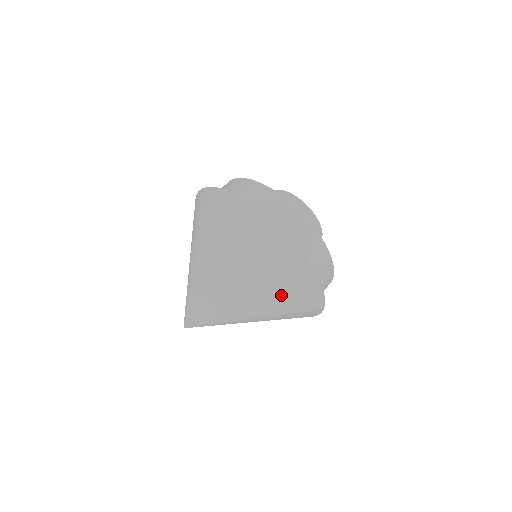
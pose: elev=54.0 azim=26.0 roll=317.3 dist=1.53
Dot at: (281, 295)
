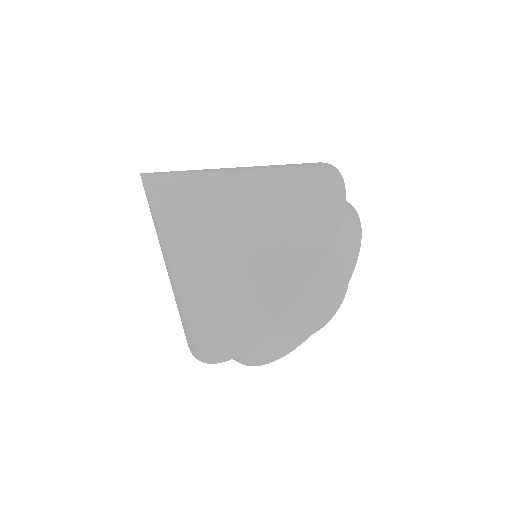
Dot at: (273, 229)
